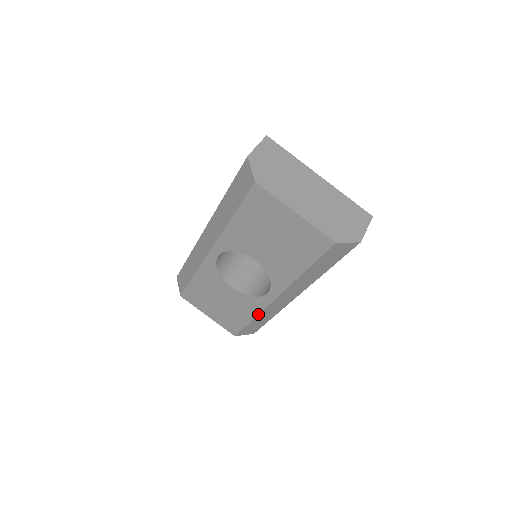
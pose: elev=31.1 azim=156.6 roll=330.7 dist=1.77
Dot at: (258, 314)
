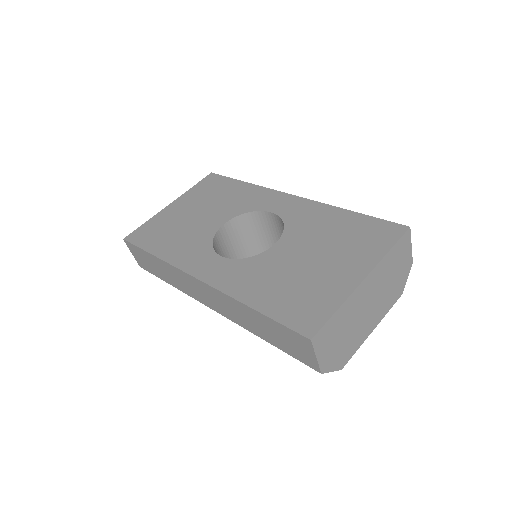
Dot at: occluded
